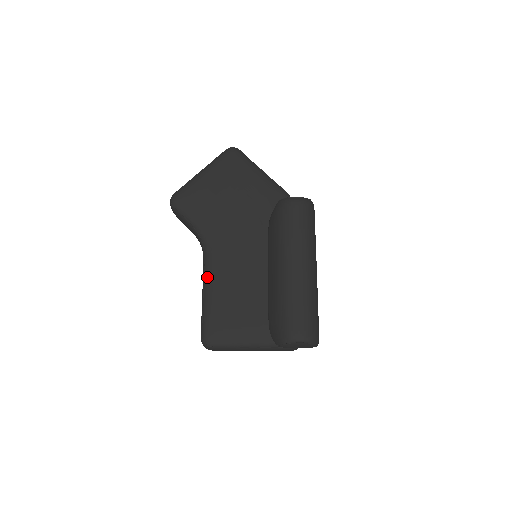
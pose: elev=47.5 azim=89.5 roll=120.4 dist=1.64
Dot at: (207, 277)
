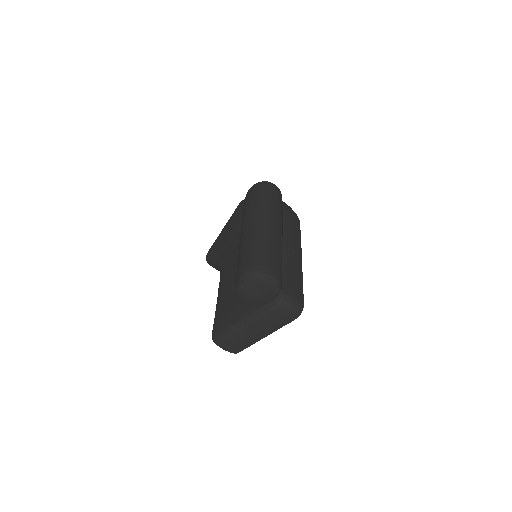
Dot at: (218, 290)
